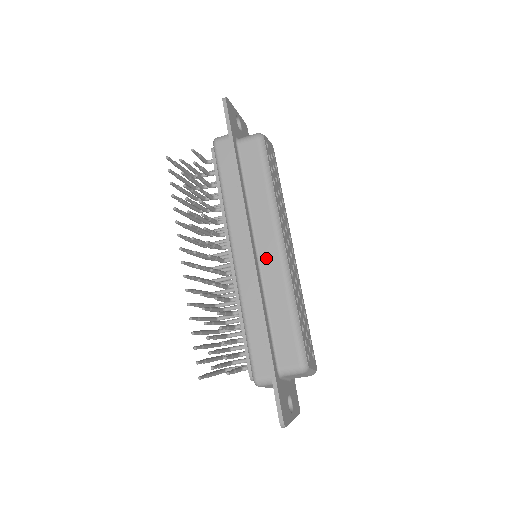
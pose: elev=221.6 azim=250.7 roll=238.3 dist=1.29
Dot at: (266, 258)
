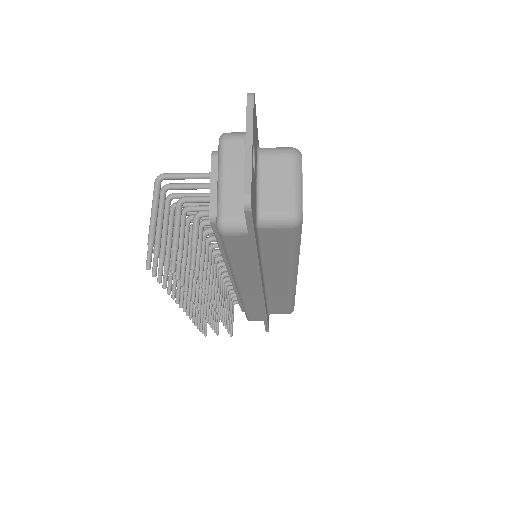
Dot at: (274, 287)
